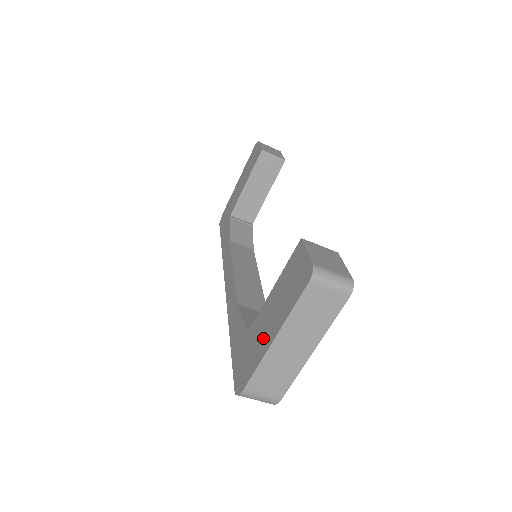
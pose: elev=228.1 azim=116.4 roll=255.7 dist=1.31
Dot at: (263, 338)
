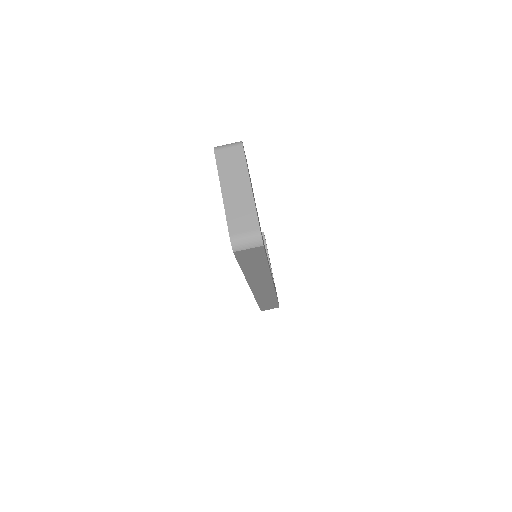
Dot at: occluded
